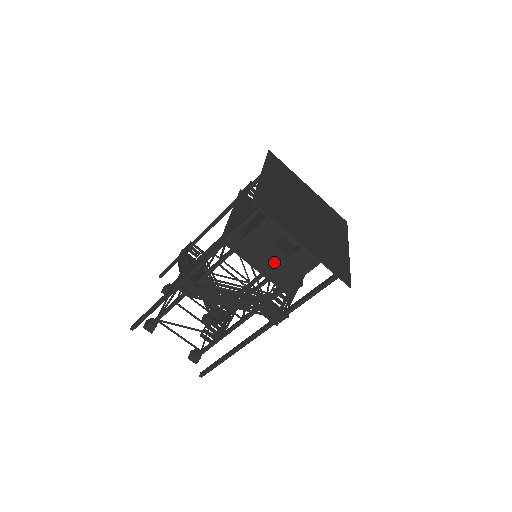
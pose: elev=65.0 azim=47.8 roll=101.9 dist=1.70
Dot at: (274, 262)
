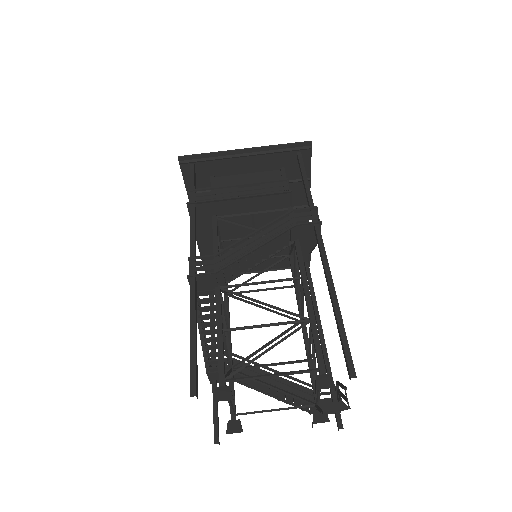
Dot at: (245, 184)
